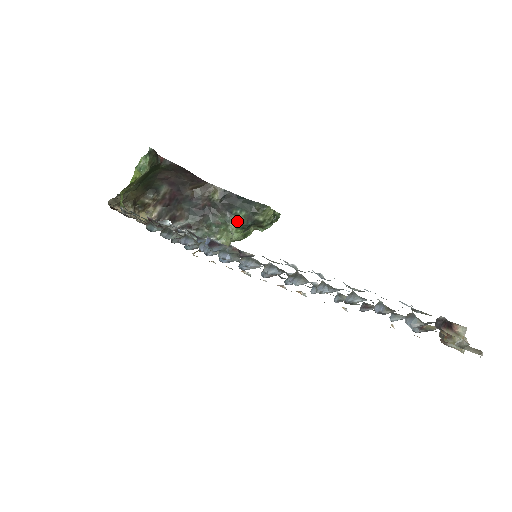
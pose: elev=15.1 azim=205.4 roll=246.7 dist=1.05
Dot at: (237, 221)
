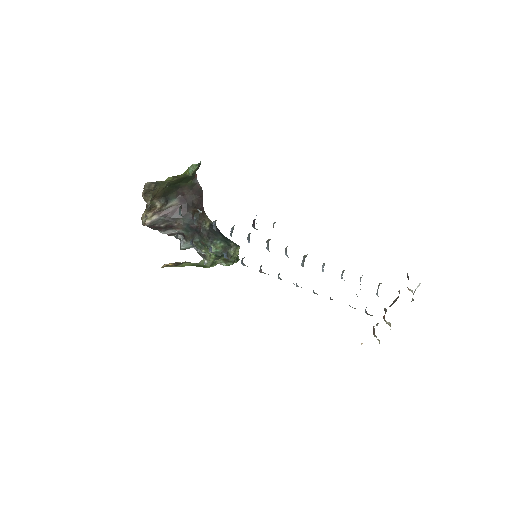
Dot at: (216, 248)
